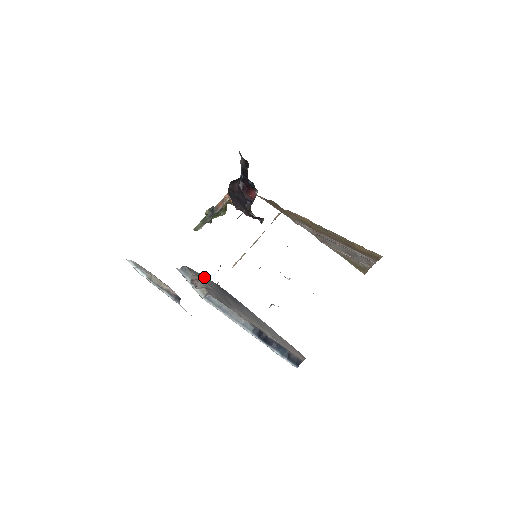
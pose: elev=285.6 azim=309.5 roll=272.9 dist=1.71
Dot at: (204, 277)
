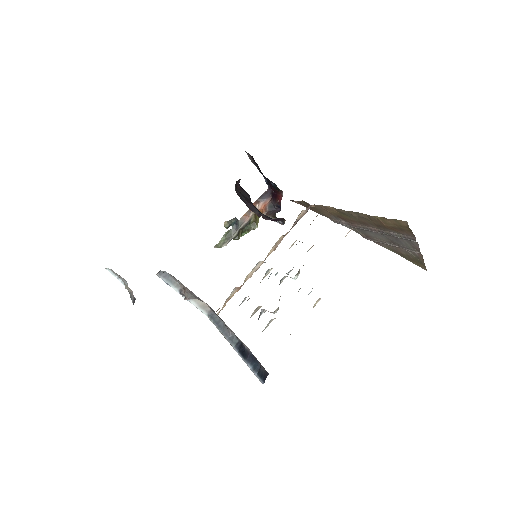
Dot at: occluded
